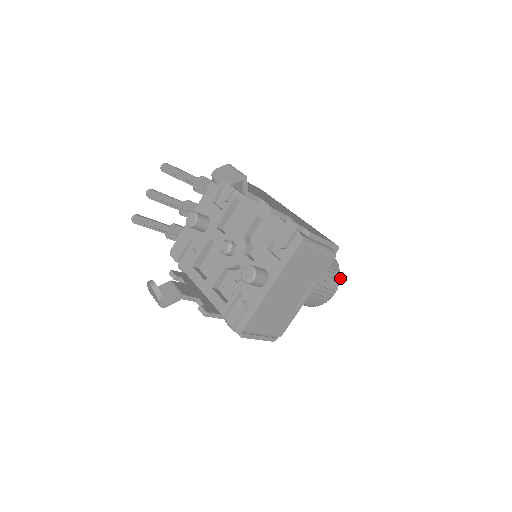
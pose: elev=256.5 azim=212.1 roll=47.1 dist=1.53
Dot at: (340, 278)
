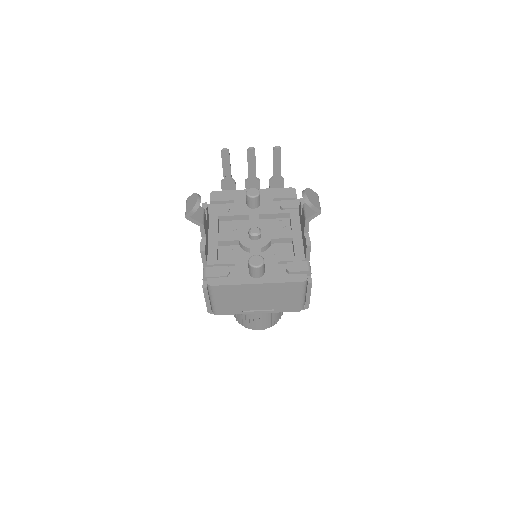
Dot at: (273, 325)
